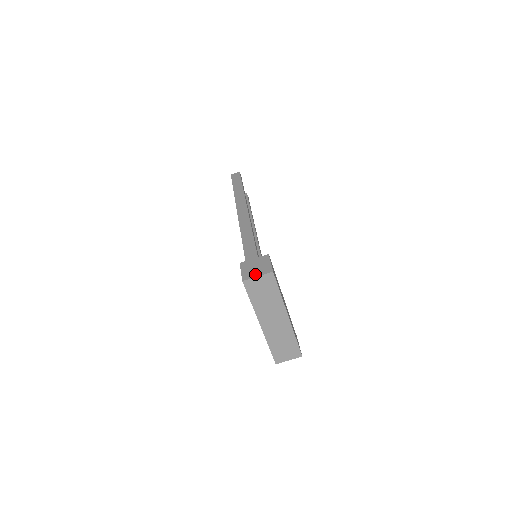
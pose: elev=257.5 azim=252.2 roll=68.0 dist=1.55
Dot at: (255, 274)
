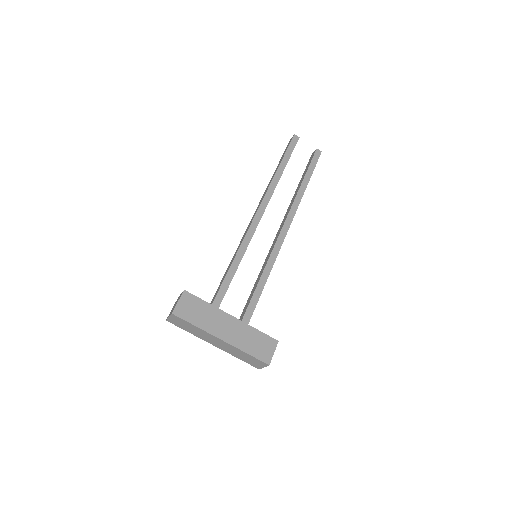
Dot at: occluded
